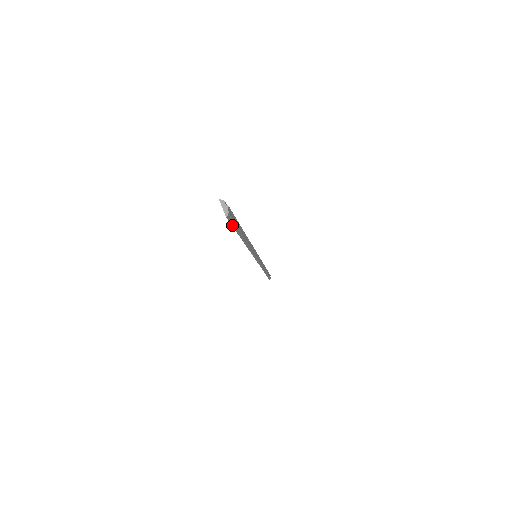
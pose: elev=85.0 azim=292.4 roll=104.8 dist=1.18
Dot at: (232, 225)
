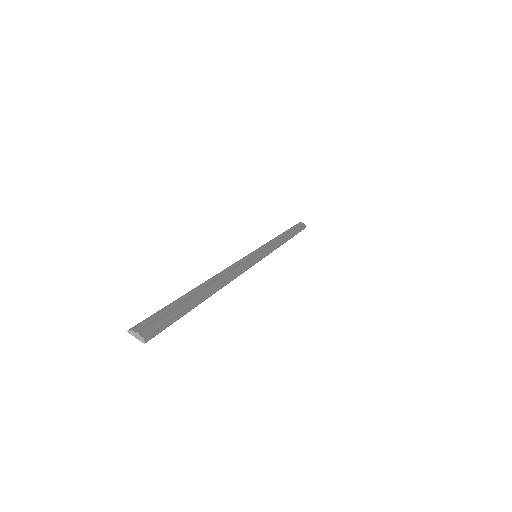
Dot at: occluded
